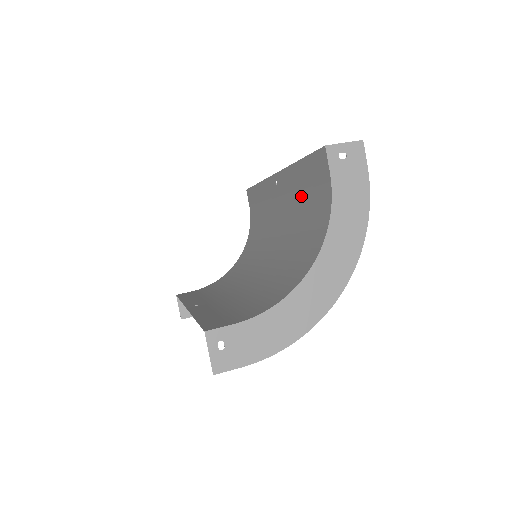
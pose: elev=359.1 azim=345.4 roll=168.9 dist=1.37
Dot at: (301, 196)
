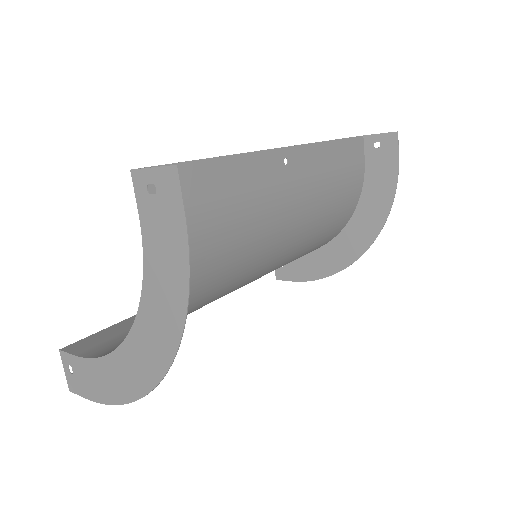
Dot at: (228, 209)
